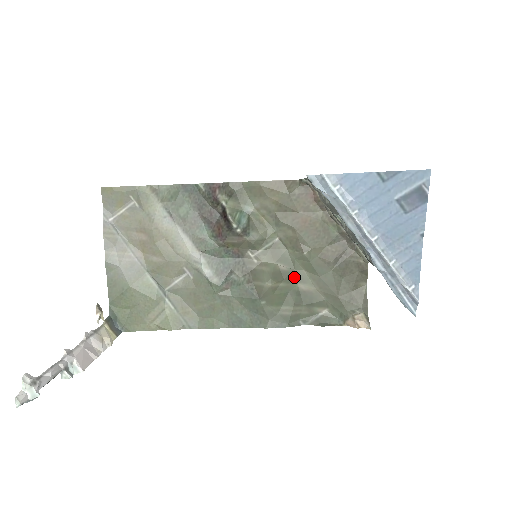
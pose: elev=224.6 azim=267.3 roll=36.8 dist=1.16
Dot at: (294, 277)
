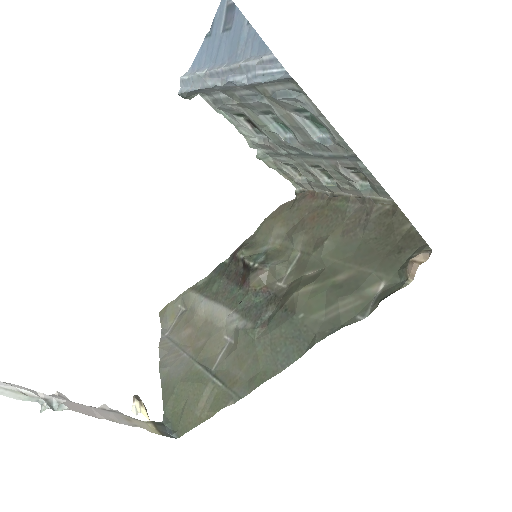
Dot at: (328, 274)
